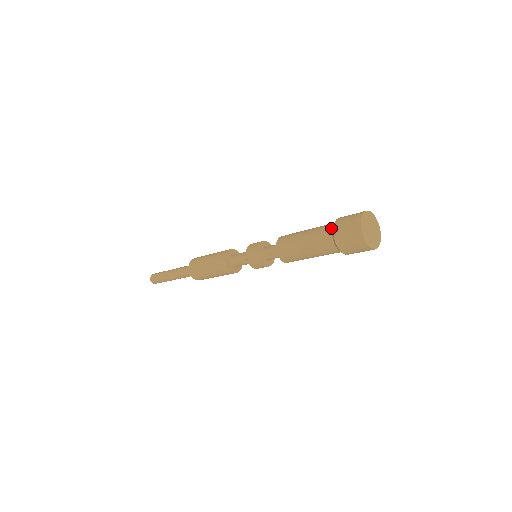
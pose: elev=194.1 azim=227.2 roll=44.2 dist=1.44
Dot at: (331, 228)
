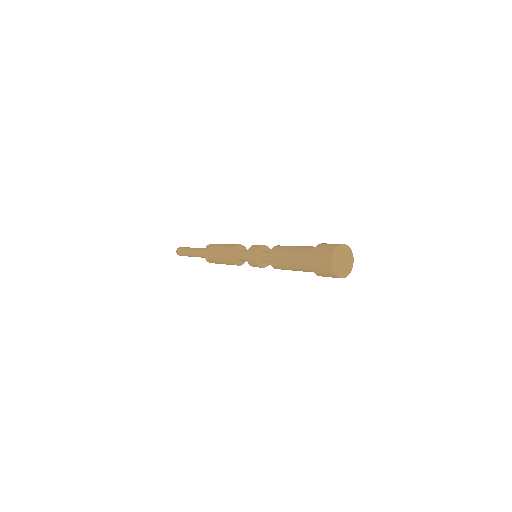
Dot at: (312, 251)
